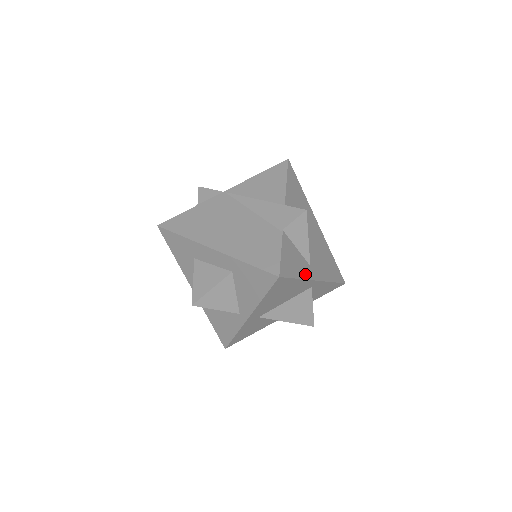
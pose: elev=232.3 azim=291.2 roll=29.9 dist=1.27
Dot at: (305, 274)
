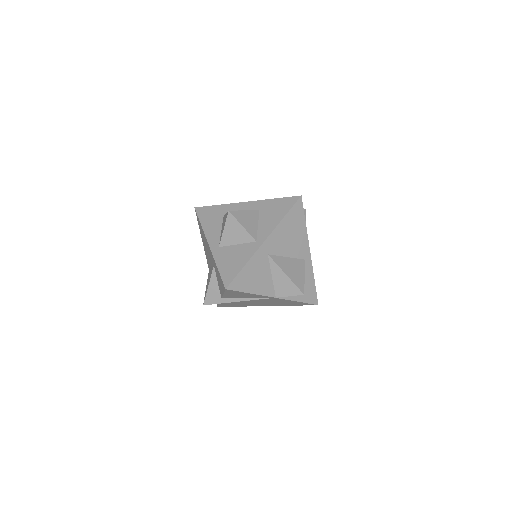
Dot at: (306, 234)
